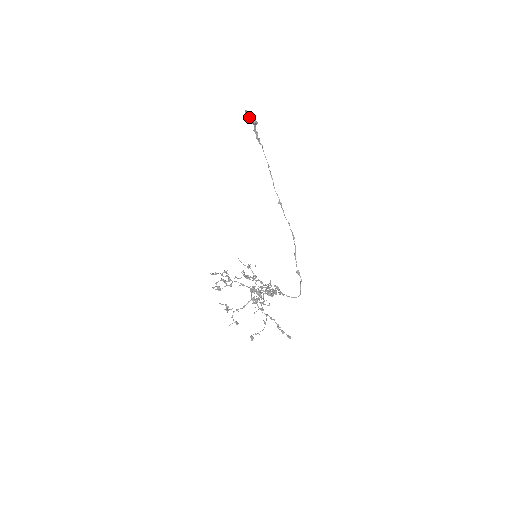
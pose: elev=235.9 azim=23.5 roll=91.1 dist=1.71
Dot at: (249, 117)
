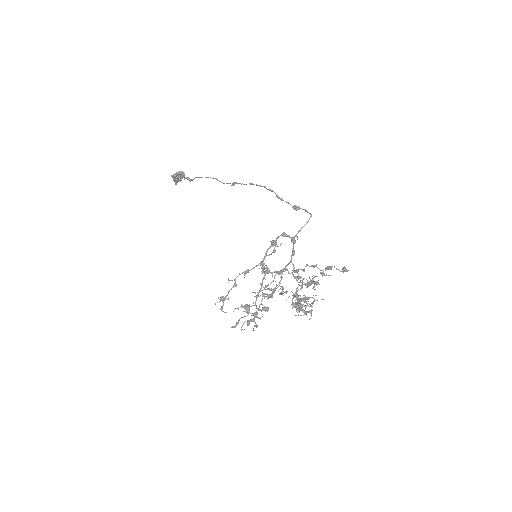
Dot at: (174, 175)
